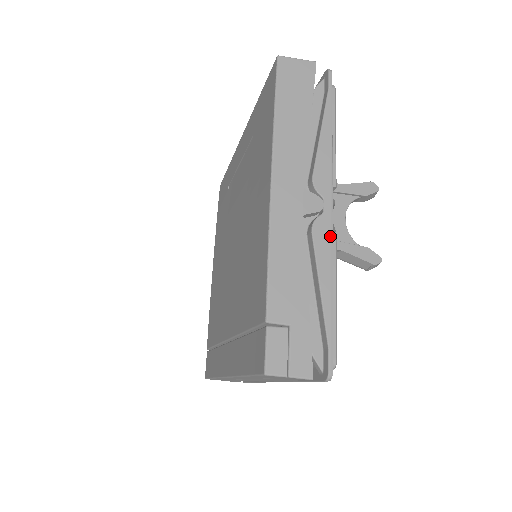
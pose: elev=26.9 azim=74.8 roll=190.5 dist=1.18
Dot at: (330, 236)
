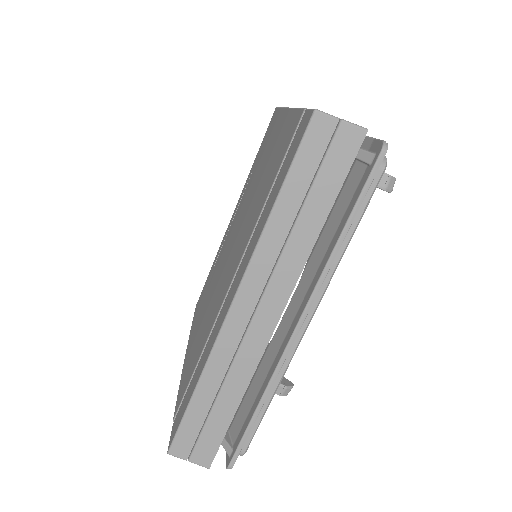
Dot at: occluded
